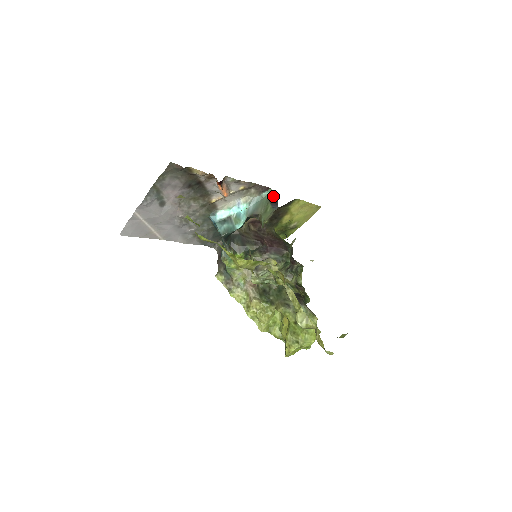
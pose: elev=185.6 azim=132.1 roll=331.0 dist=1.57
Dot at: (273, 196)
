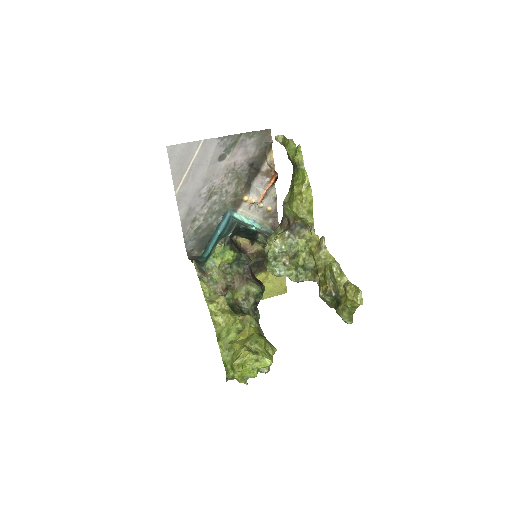
Dot at: occluded
